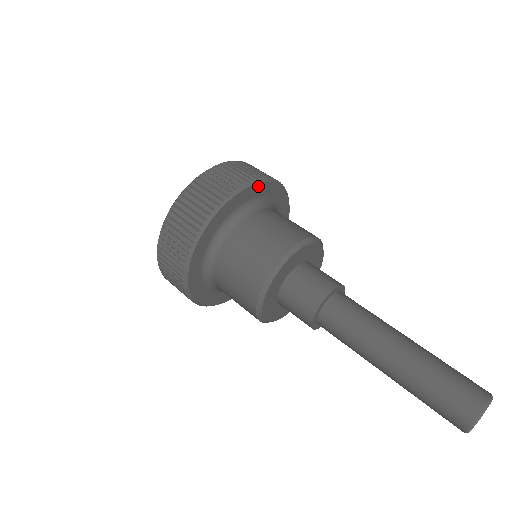
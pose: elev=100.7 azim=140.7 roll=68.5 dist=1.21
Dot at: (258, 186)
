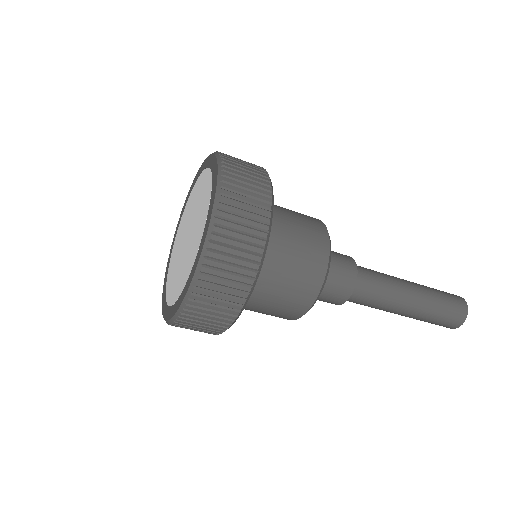
Dot at: occluded
